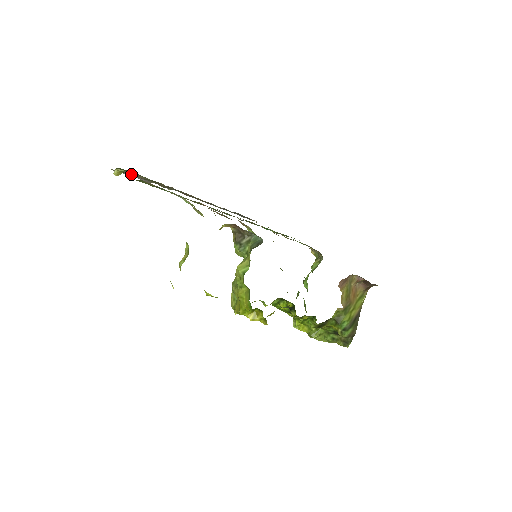
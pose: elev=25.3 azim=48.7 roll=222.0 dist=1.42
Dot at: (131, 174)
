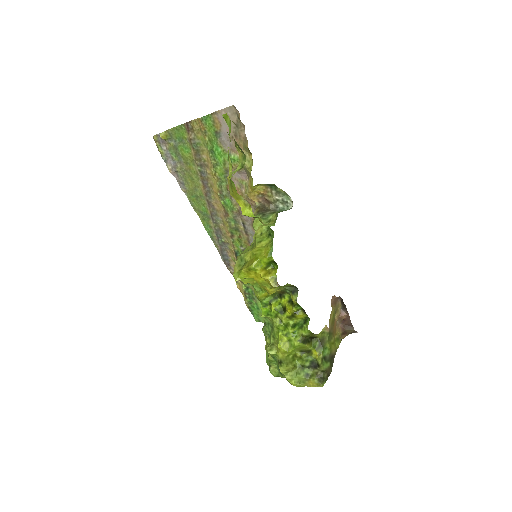
Dot at: (170, 147)
